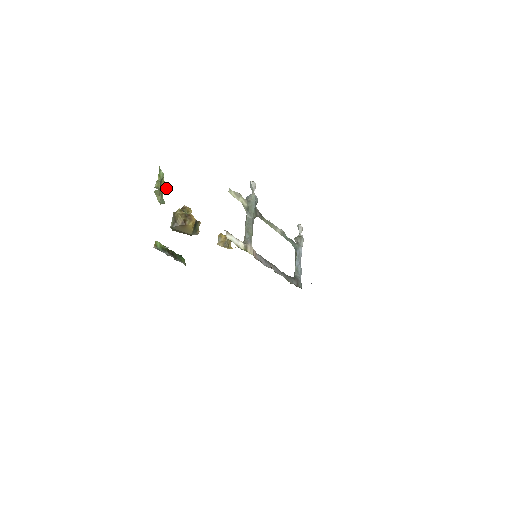
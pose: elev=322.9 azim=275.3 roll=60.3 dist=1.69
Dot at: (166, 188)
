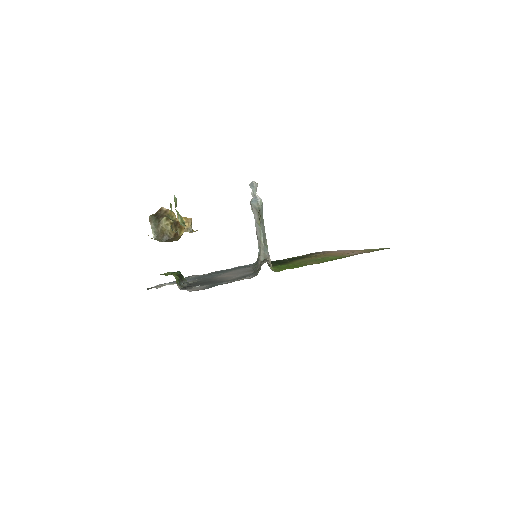
Dot at: occluded
